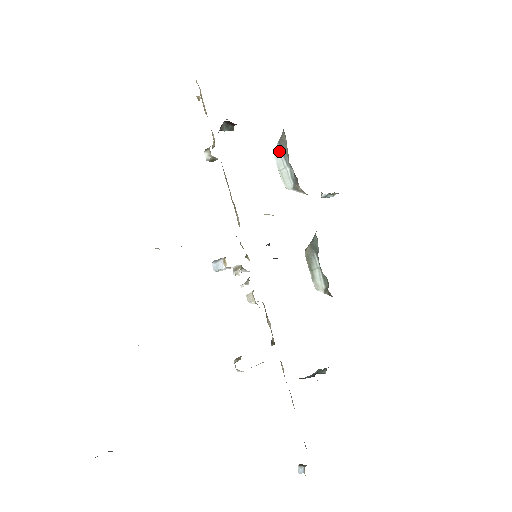
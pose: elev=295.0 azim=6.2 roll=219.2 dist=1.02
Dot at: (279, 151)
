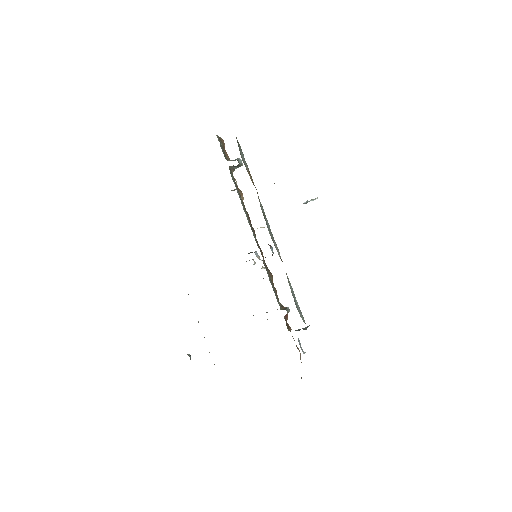
Dot at: occluded
